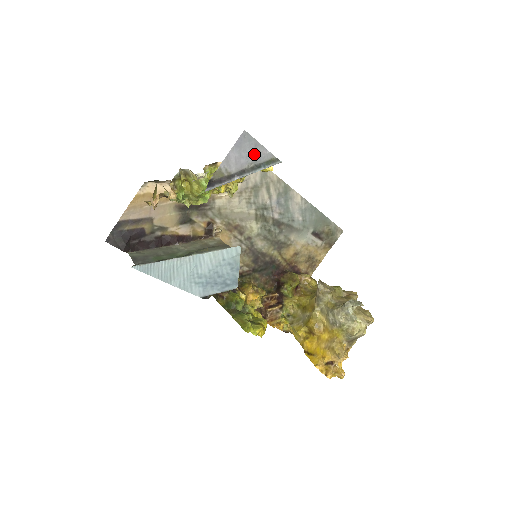
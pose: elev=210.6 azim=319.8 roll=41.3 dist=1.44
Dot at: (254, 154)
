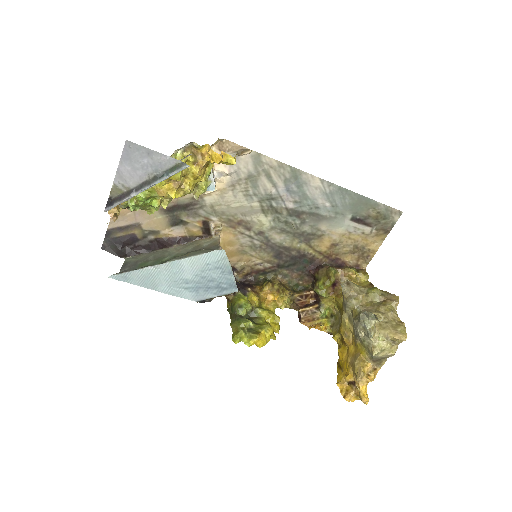
Dot at: (151, 163)
